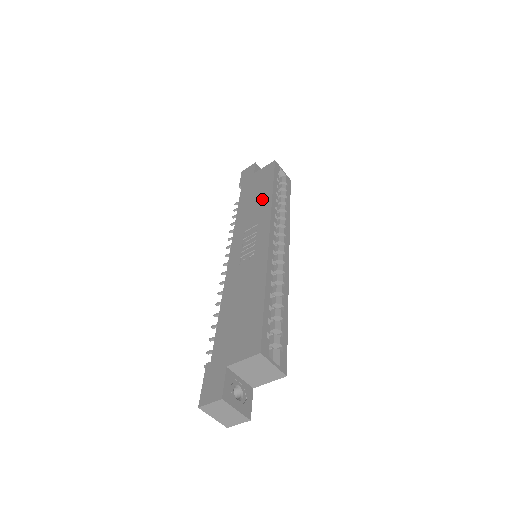
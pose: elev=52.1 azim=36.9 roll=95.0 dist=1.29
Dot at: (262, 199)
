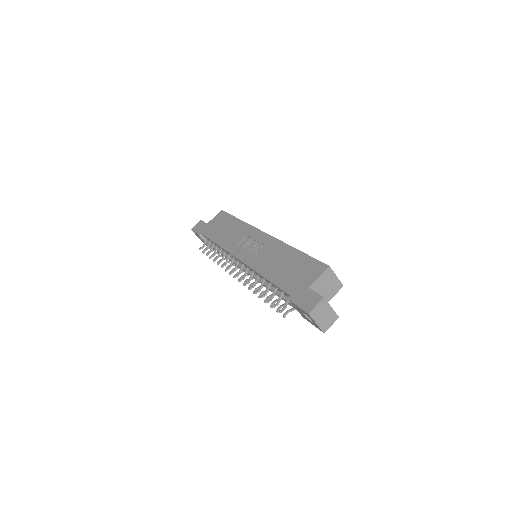
Dot at: (235, 227)
